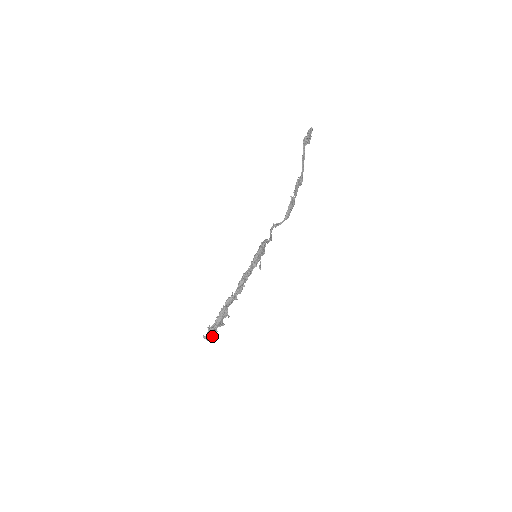
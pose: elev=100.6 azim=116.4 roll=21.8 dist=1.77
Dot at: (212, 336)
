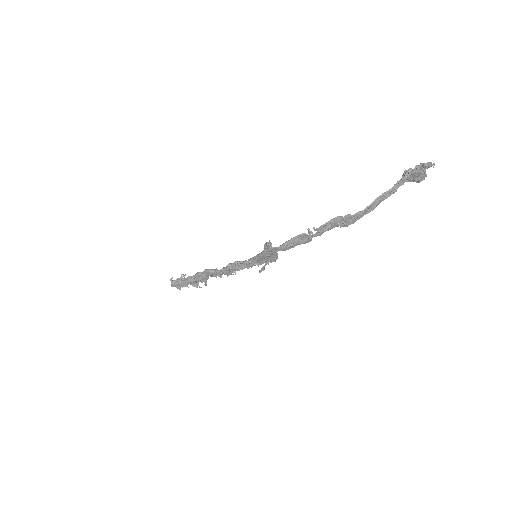
Dot at: (179, 286)
